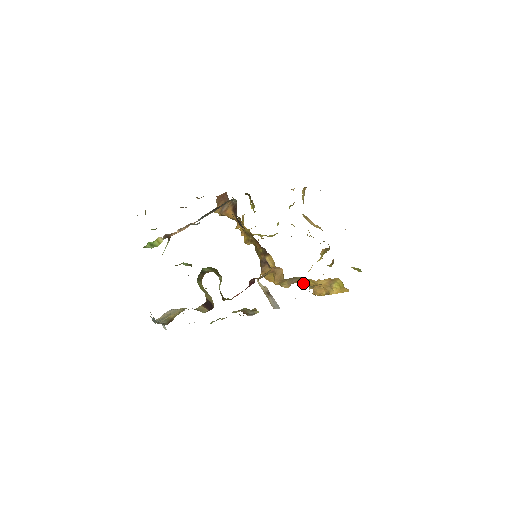
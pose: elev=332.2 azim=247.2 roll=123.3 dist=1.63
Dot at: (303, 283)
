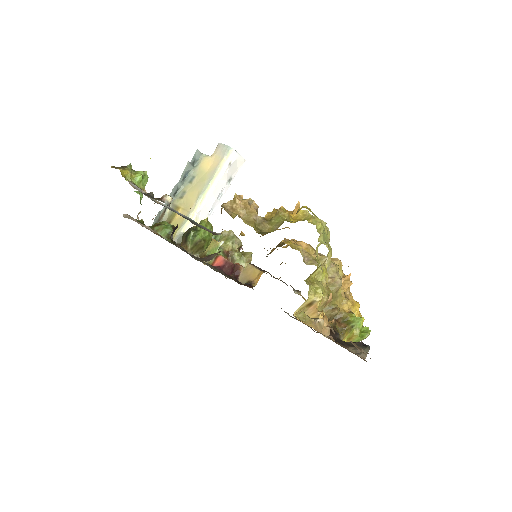
Dot at: occluded
